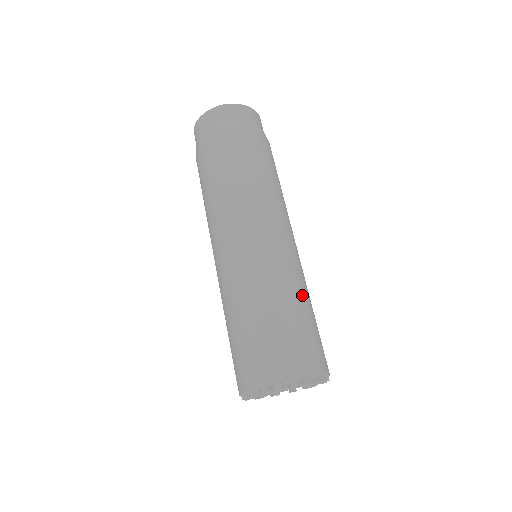
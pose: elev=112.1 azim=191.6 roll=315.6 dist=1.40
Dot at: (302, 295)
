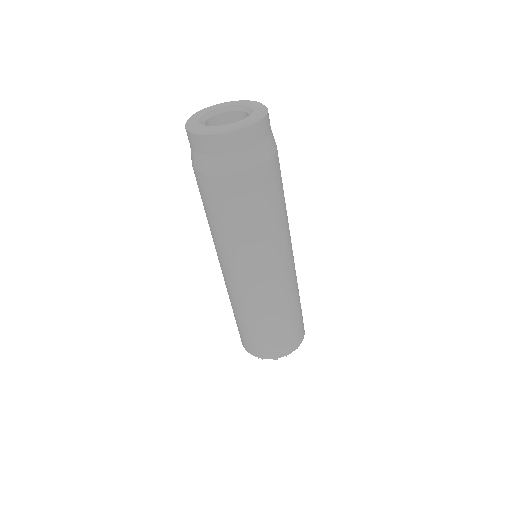
Dot at: (262, 318)
